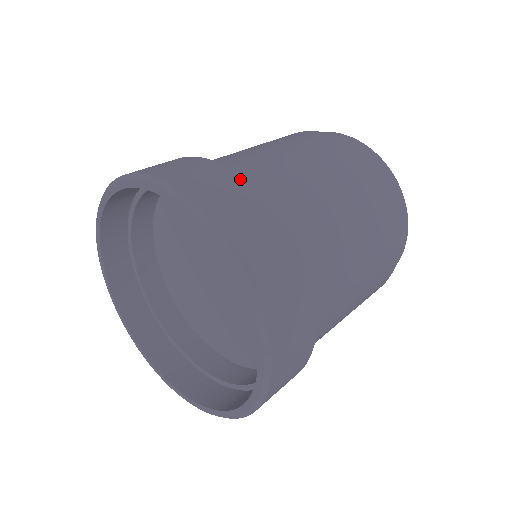
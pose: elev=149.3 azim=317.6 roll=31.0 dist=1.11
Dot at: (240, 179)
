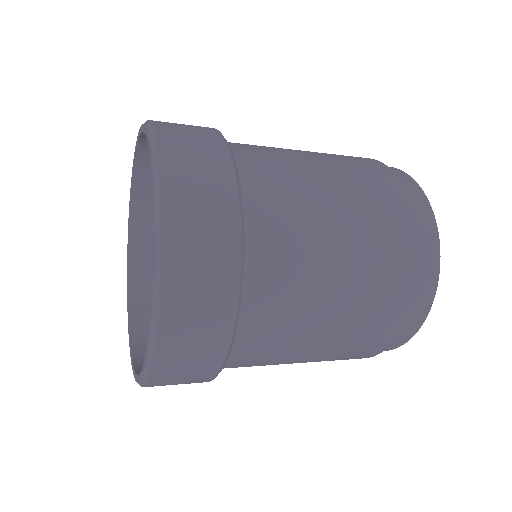
Dot at: (228, 163)
